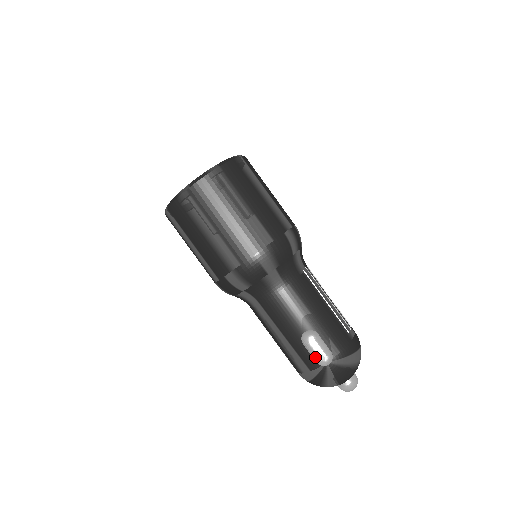
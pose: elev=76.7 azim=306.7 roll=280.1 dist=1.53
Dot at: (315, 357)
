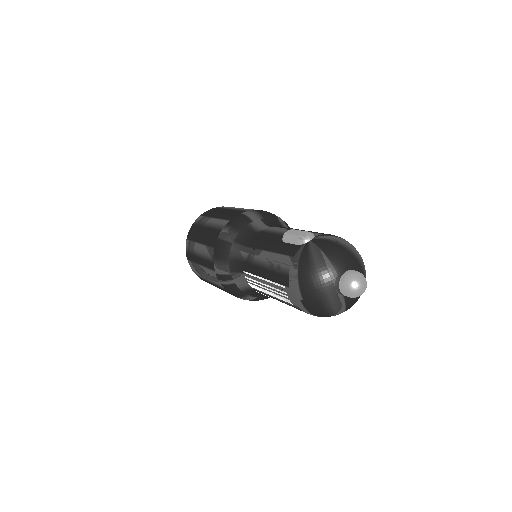
Dot at: (294, 238)
